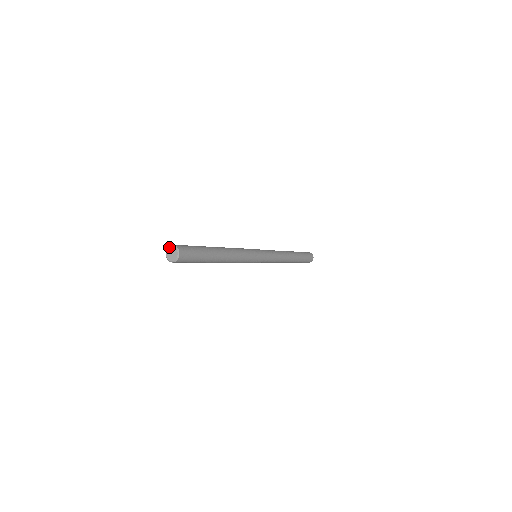
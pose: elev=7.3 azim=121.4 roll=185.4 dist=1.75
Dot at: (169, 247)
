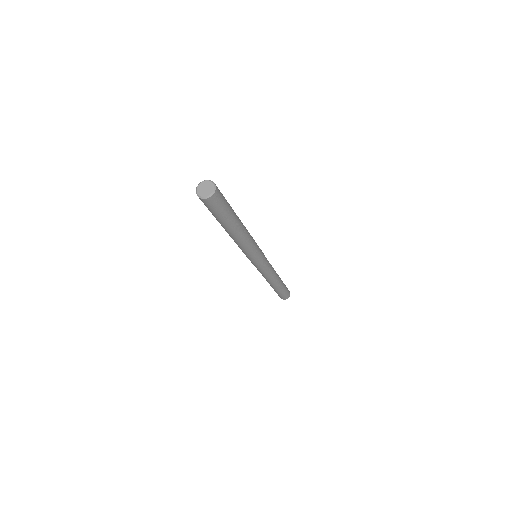
Dot at: (203, 181)
